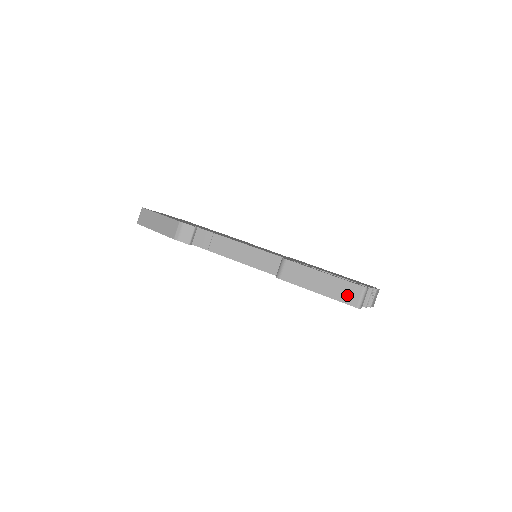
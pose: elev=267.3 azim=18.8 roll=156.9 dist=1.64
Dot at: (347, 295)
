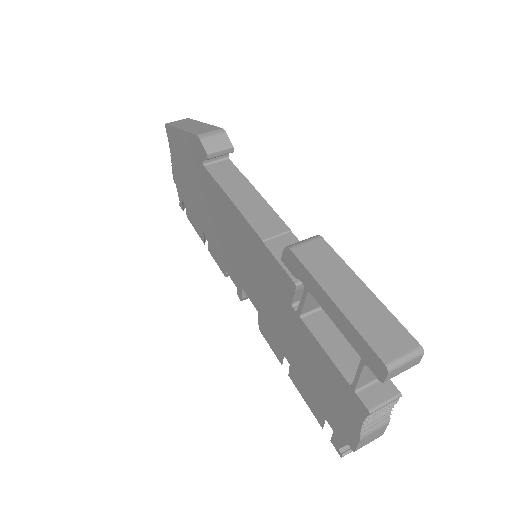
Dot at: (382, 336)
